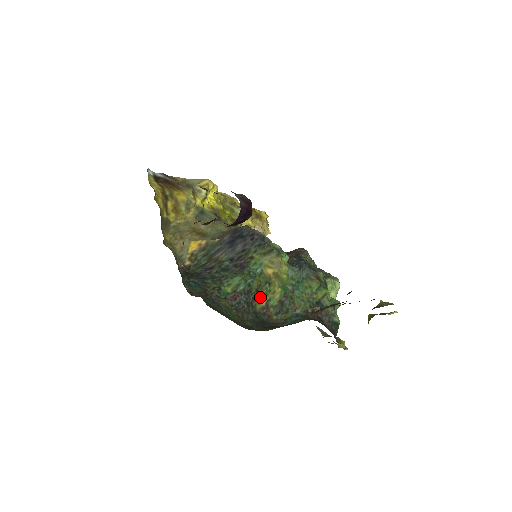
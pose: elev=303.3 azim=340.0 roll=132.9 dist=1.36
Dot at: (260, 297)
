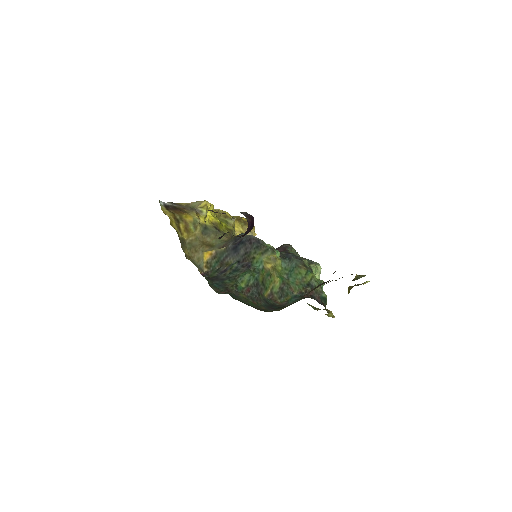
Dot at: (265, 287)
